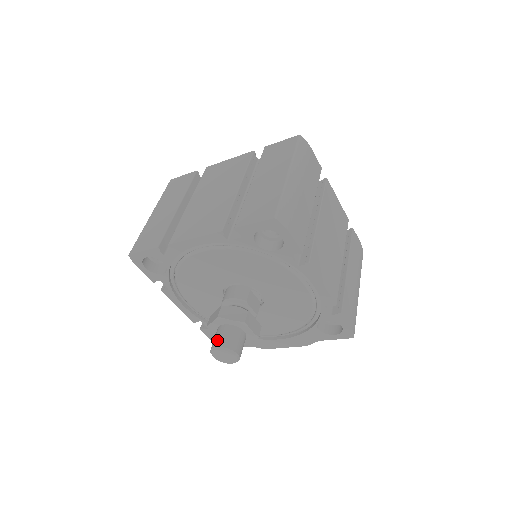
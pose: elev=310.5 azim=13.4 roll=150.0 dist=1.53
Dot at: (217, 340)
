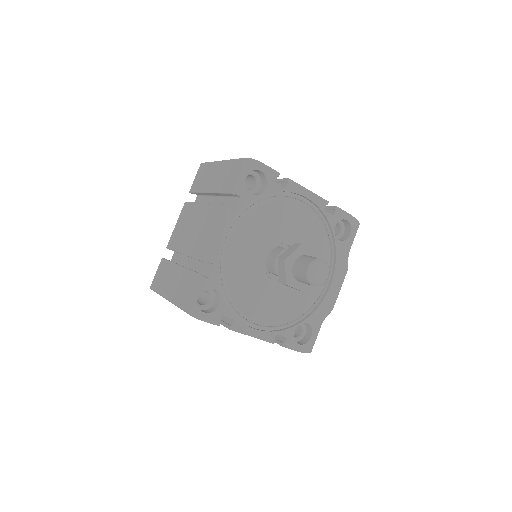
Dot at: (302, 268)
